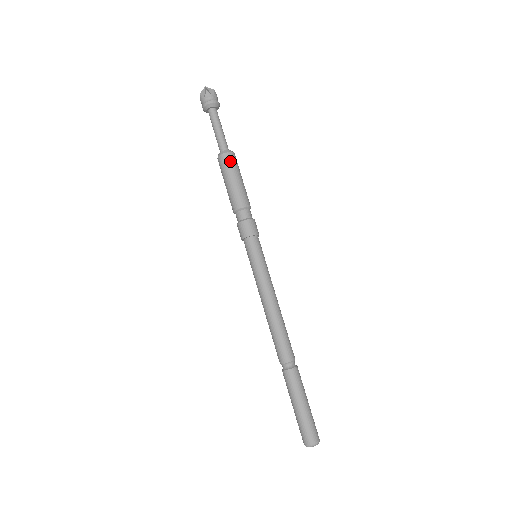
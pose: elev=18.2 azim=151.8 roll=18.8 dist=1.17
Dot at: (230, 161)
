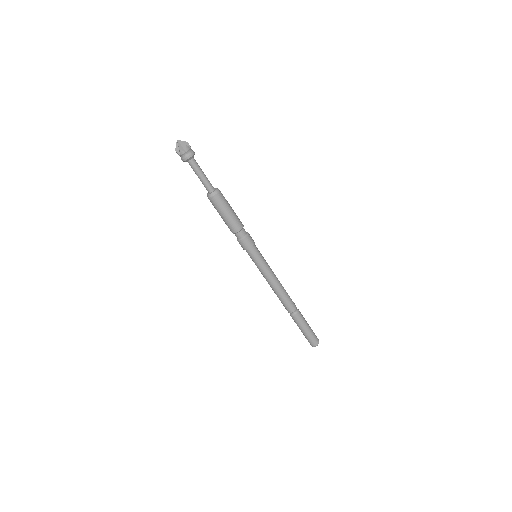
Dot at: (223, 197)
